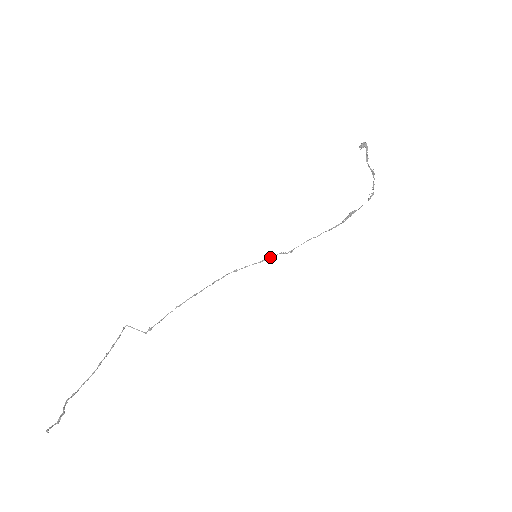
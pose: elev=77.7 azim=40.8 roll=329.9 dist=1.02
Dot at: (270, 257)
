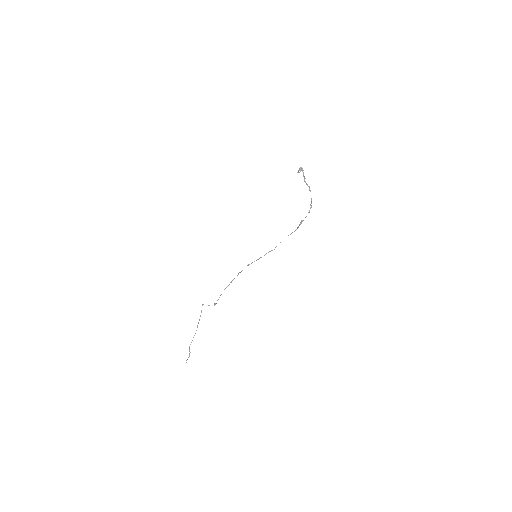
Dot at: (264, 255)
